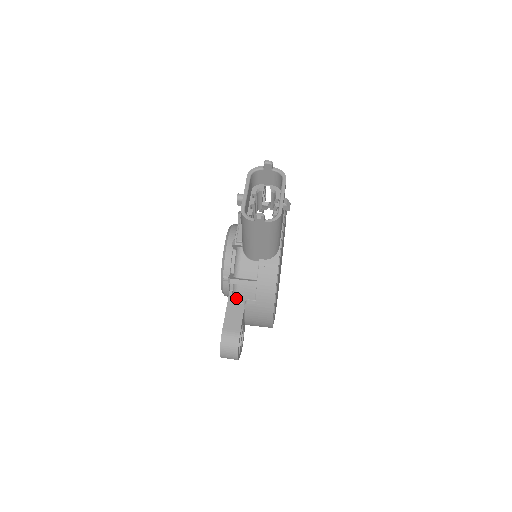
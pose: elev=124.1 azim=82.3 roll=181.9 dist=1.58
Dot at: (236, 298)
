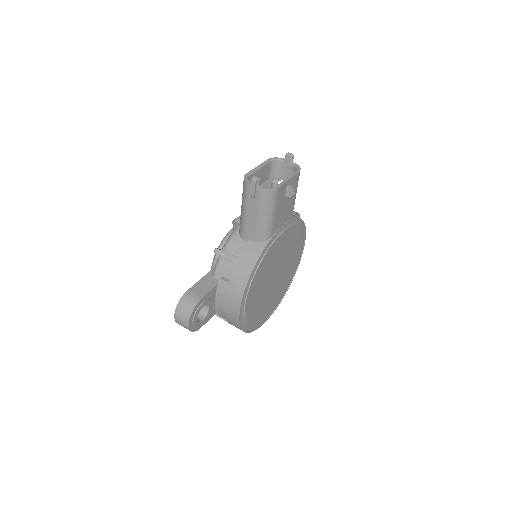
Dot at: (215, 272)
